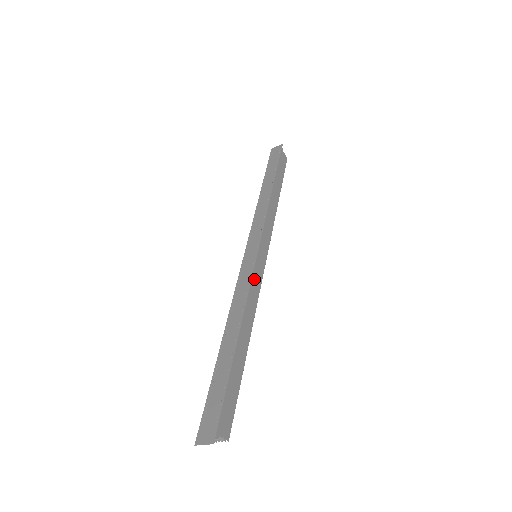
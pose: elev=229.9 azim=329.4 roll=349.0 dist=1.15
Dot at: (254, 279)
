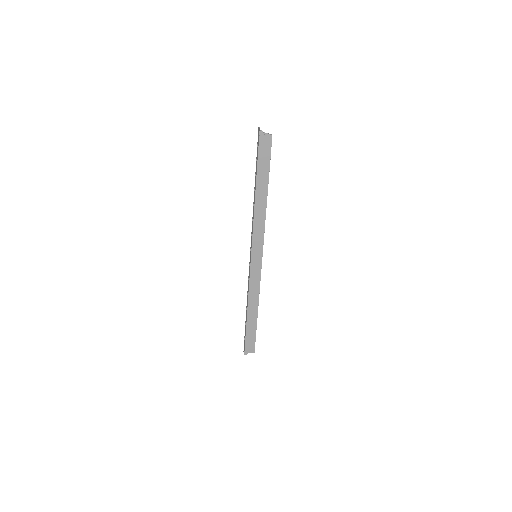
Dot at: (253, 278)
